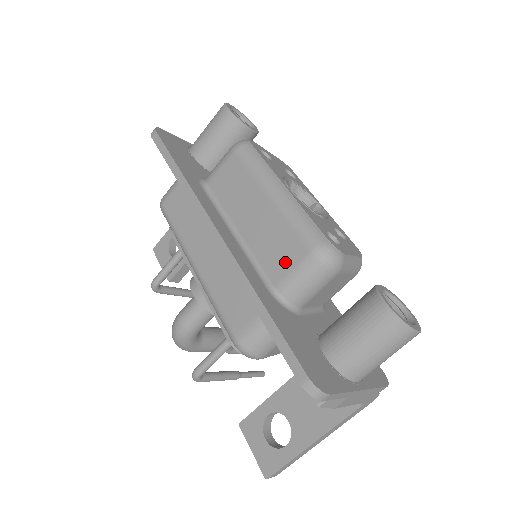
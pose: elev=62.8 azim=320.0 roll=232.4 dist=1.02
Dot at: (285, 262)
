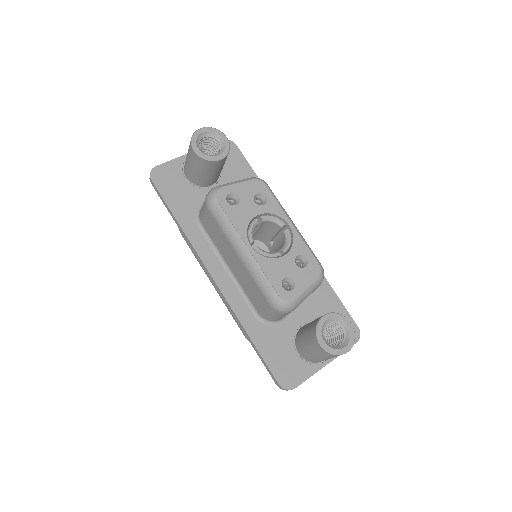
Dot at: (259, 303)
